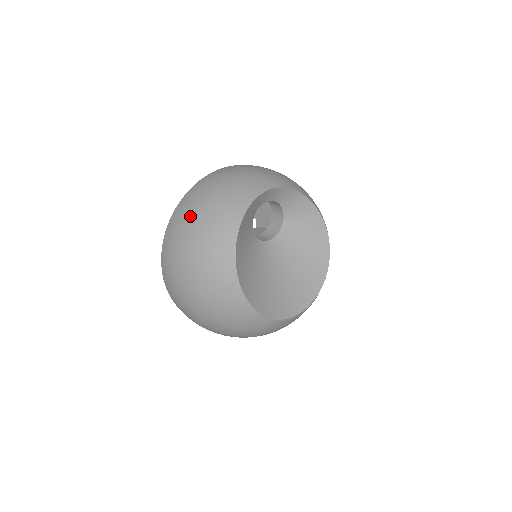
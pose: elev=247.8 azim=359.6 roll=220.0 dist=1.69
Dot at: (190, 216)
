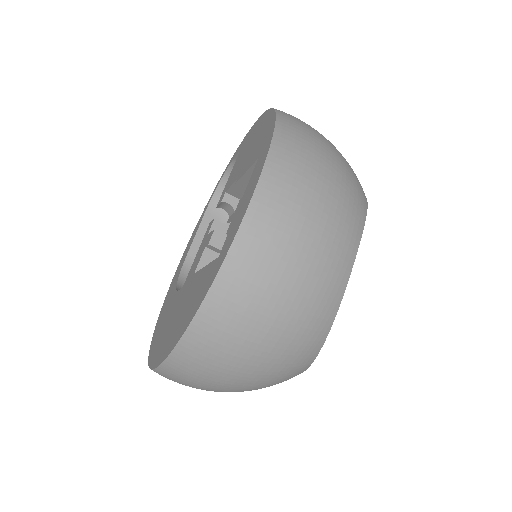
Dot at: (236, 360)
